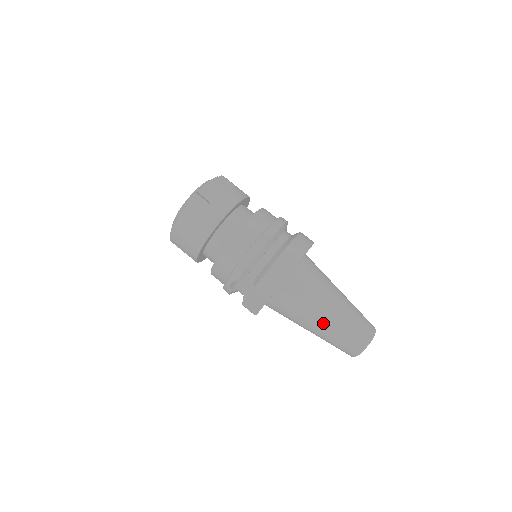
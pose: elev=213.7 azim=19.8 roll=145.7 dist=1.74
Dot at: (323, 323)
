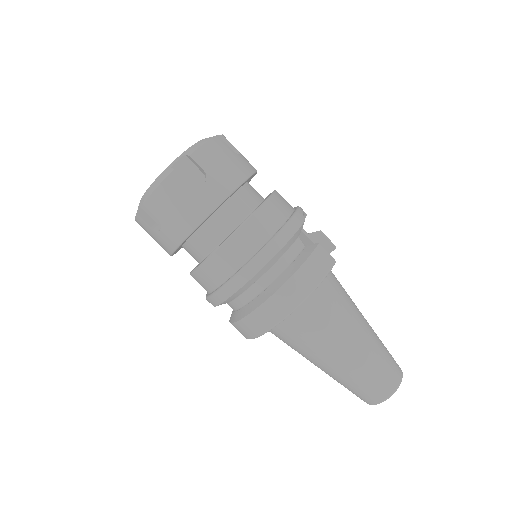
Dot at: occluded
